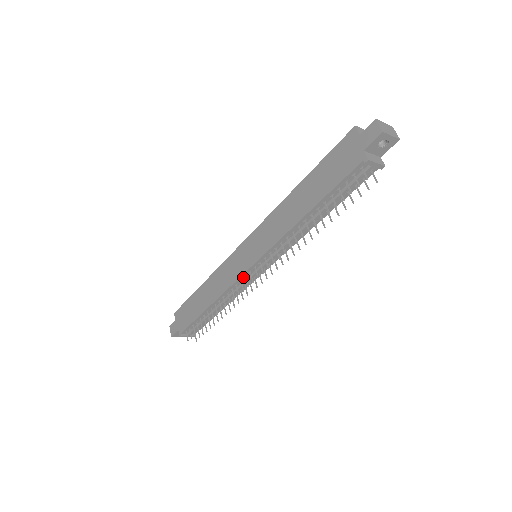
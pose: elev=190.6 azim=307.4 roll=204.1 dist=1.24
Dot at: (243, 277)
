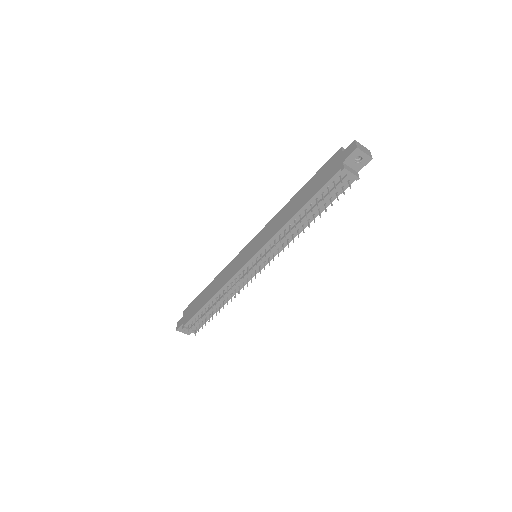
Dot at: (242, 271)
